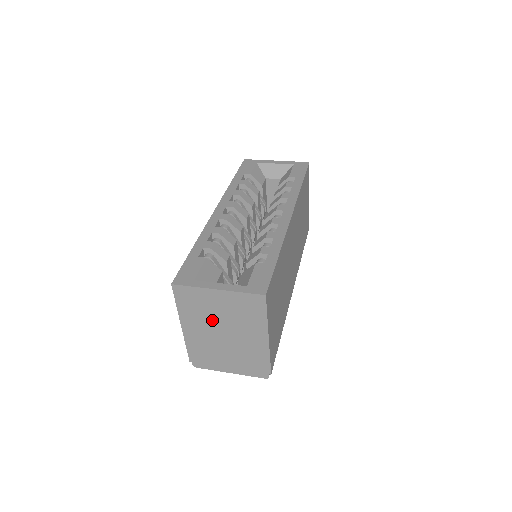
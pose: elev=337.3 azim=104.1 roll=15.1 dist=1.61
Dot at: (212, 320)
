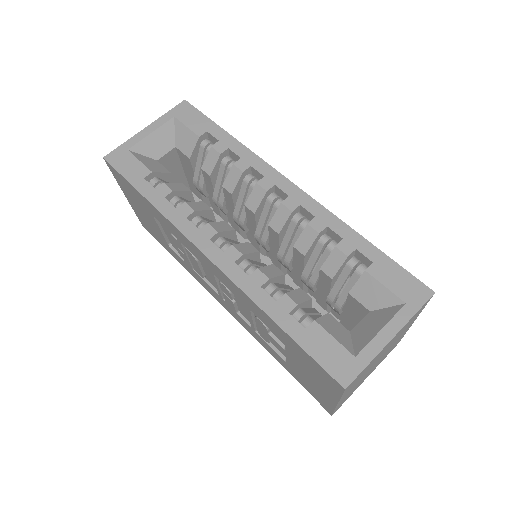
Dot at: (371, 366)
